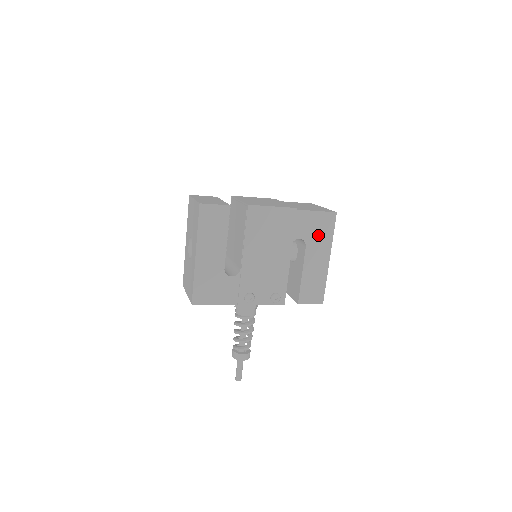
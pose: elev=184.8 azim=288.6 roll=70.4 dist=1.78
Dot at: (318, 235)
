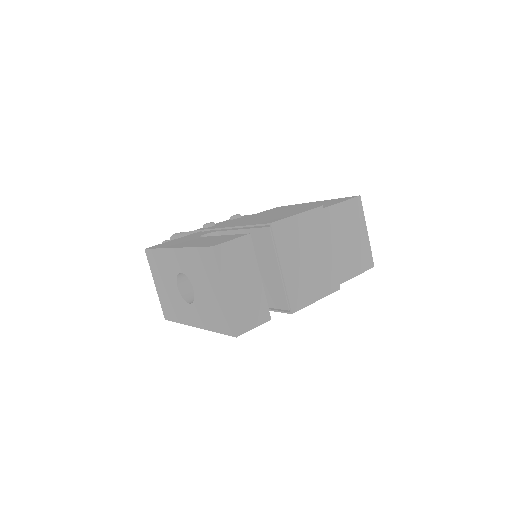
Dot at: occluded
